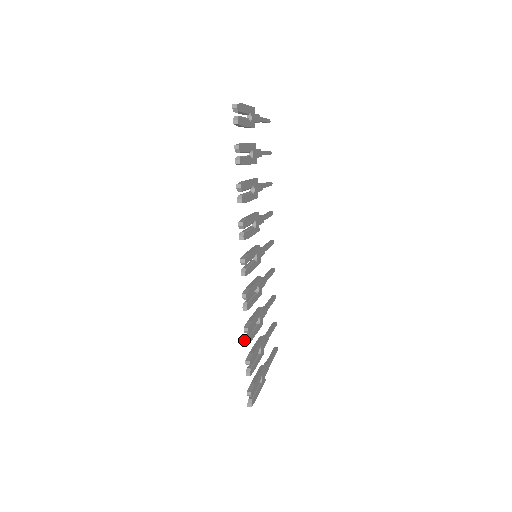
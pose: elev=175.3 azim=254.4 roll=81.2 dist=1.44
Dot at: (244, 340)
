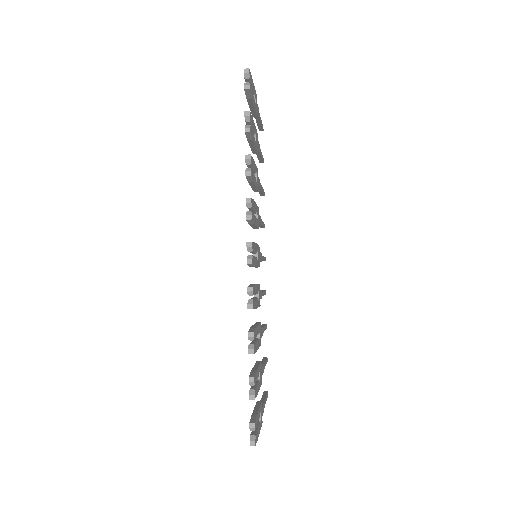
Dot at: (248, 349)
